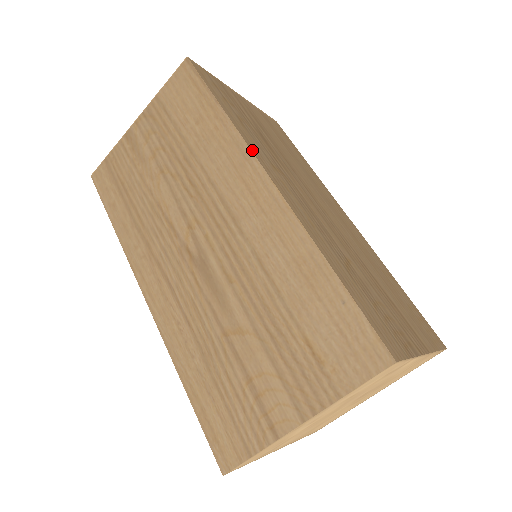
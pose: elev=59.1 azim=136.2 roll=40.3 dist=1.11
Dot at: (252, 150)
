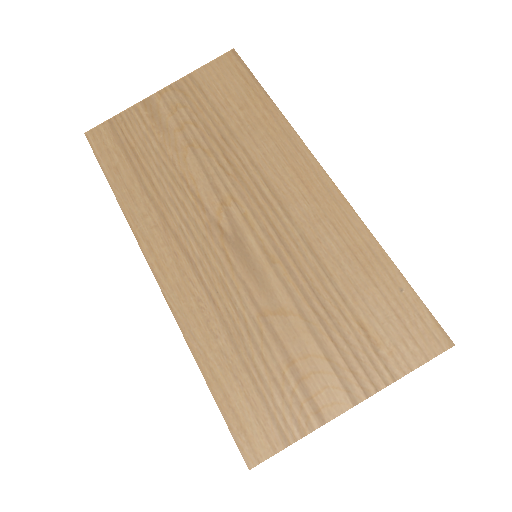
Dot at: (304, 144)
